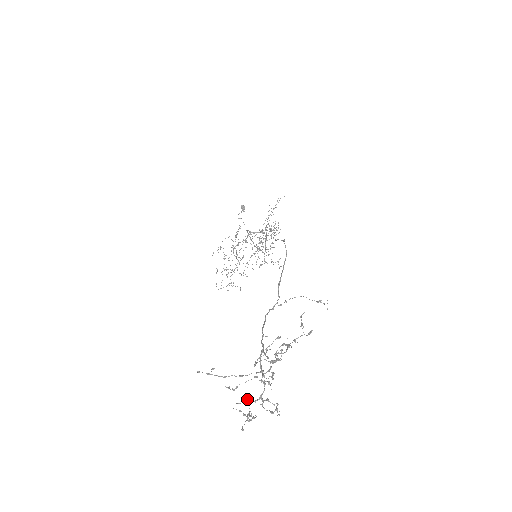
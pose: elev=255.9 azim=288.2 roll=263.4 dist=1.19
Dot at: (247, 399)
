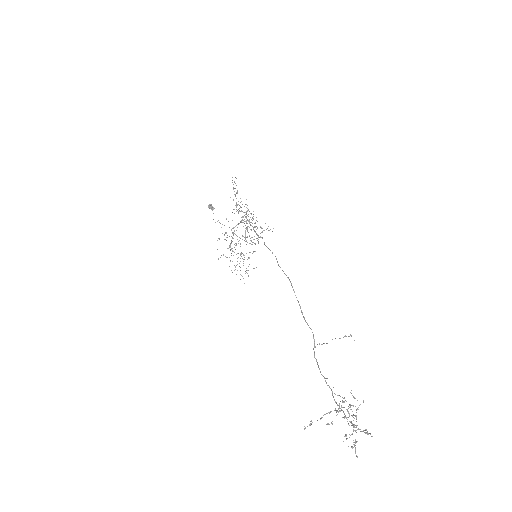
Dot at: occluded
